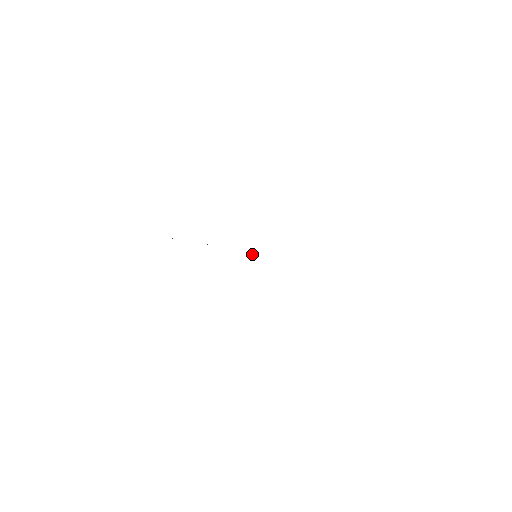
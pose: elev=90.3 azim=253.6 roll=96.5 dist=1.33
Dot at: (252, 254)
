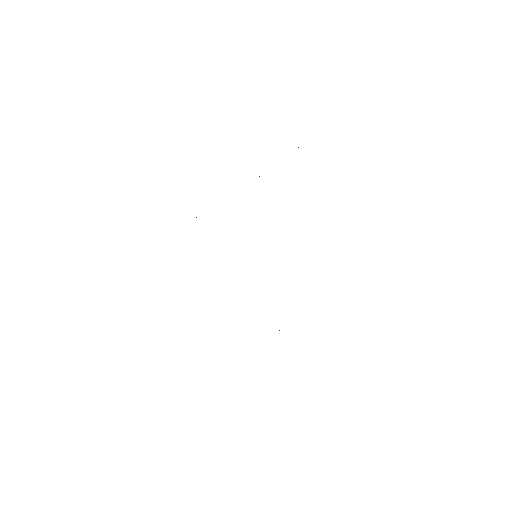
Dot at: occluded
